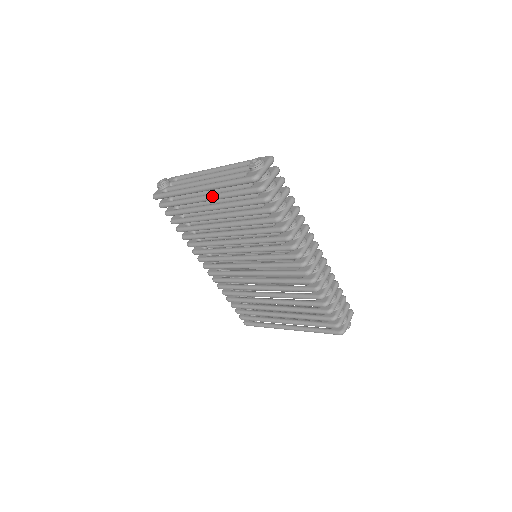
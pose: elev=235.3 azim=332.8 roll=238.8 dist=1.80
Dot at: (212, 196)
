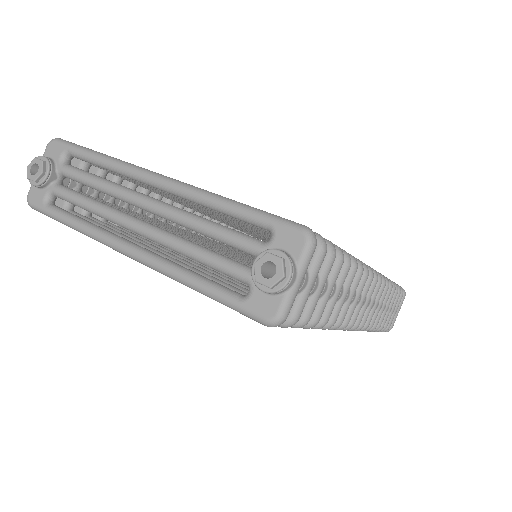
Dot at: occluded
